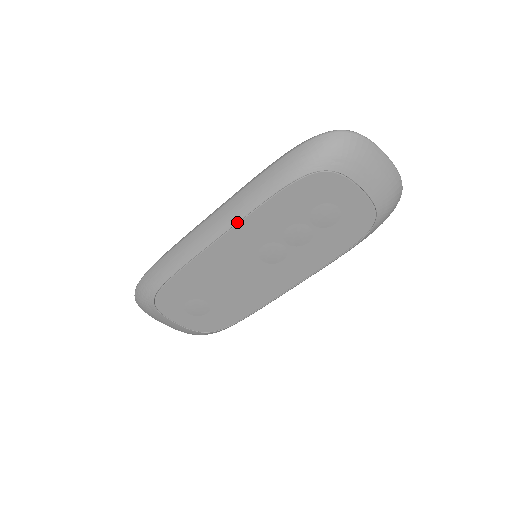
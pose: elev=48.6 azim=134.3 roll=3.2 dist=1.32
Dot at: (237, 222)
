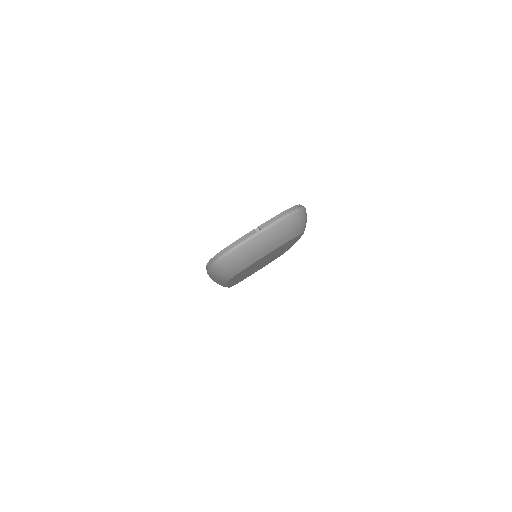
Dot at: occluded
